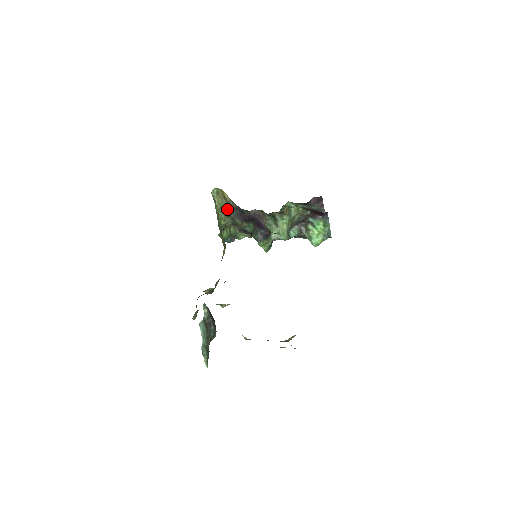
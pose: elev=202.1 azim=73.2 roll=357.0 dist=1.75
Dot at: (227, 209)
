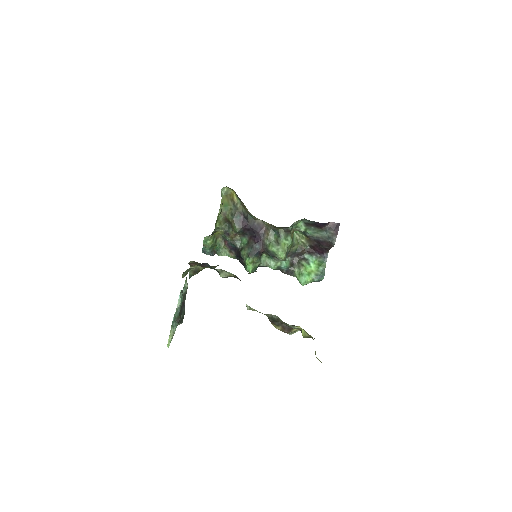
Dot at: (230, 212)
